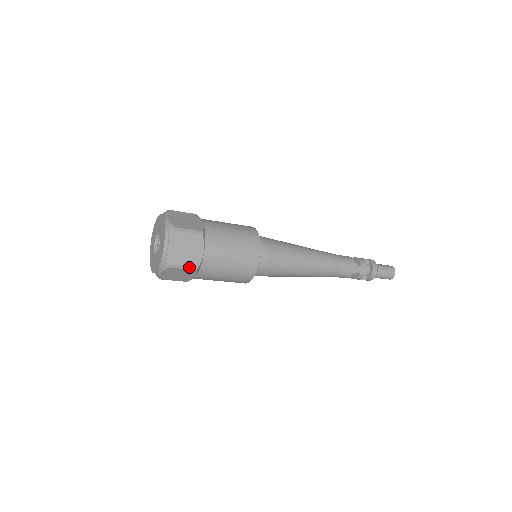
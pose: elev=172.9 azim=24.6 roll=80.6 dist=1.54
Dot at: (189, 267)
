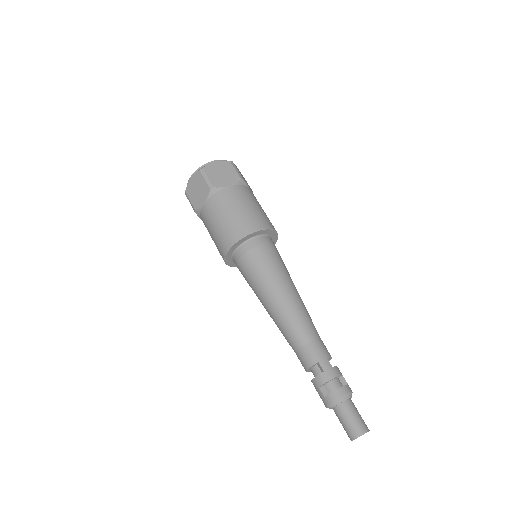
Dot at: (209, 182)
